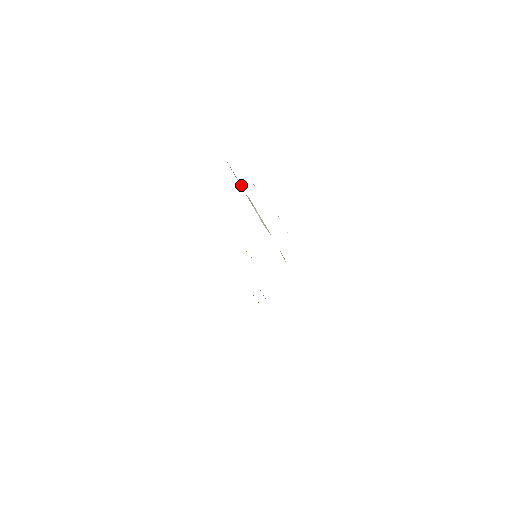
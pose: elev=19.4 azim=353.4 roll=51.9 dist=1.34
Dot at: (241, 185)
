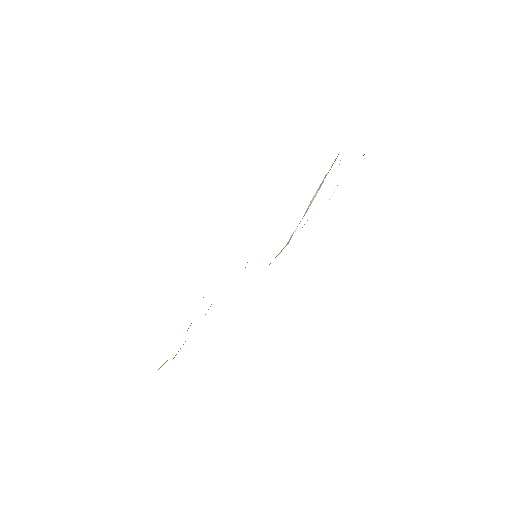
Dot at: occluded
